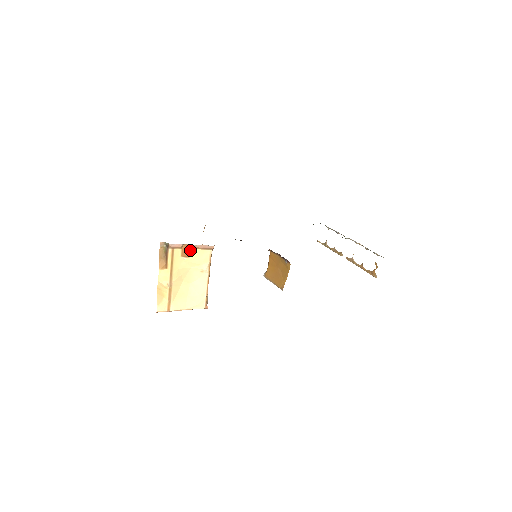
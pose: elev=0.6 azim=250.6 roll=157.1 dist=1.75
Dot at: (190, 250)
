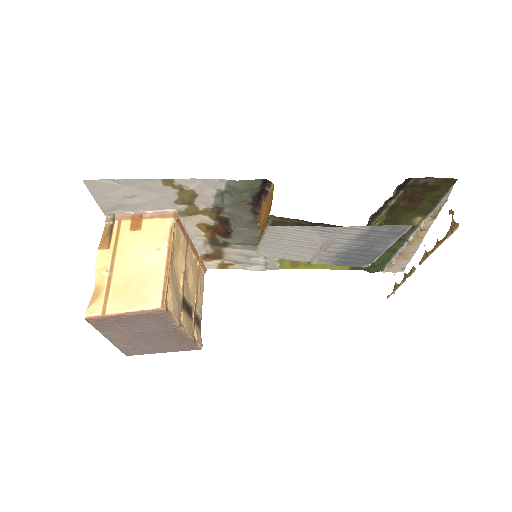
Dot at: (143, 221)
